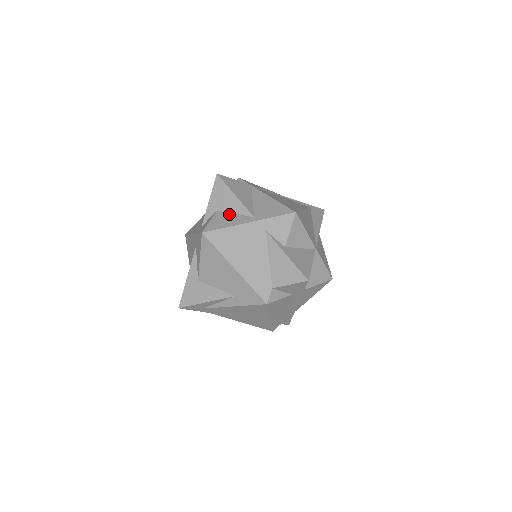
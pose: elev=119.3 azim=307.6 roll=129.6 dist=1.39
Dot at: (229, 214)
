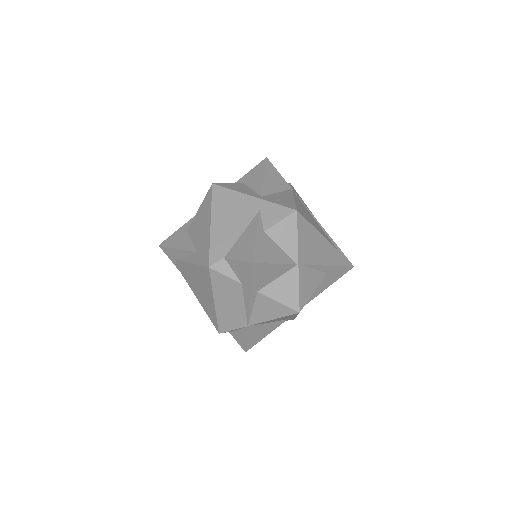
Dot at: (248, 188)
